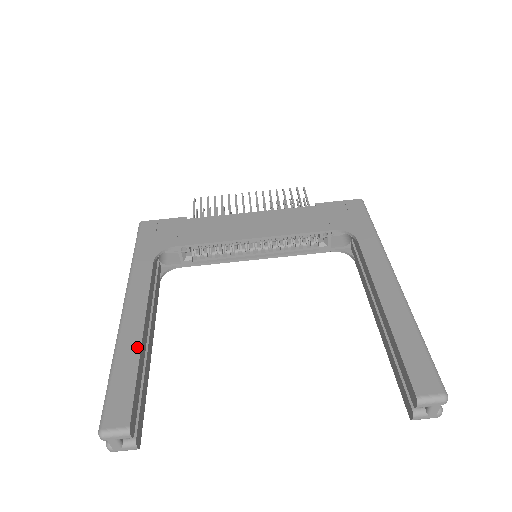
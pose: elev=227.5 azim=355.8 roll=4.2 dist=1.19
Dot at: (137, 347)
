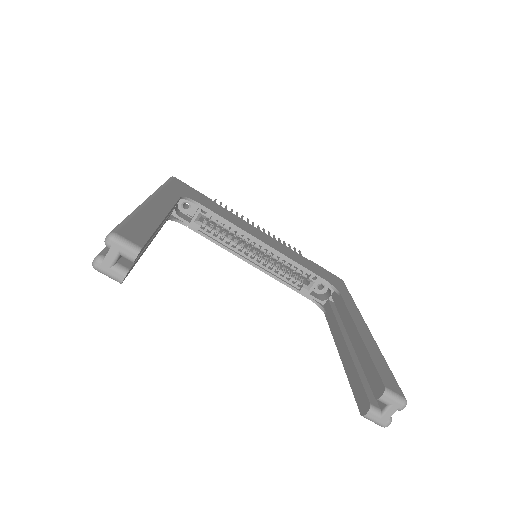
Dot at: (158, 220)
